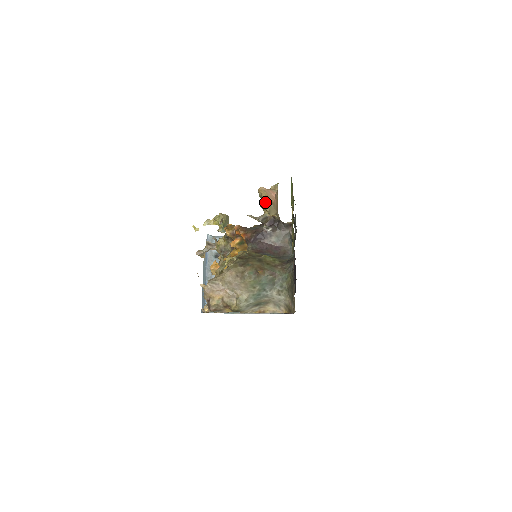
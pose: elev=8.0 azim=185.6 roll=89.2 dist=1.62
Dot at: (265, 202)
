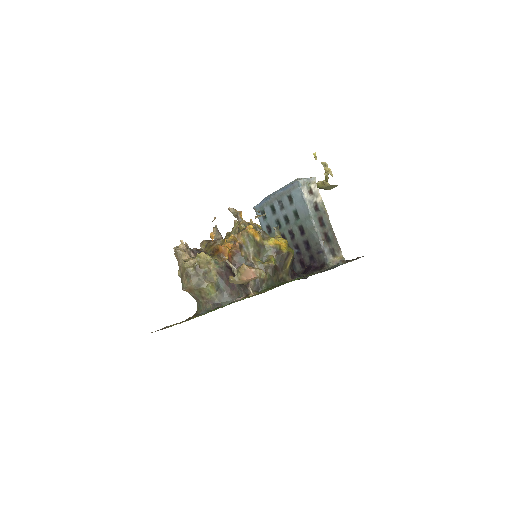
Dot at: (237, 273)
